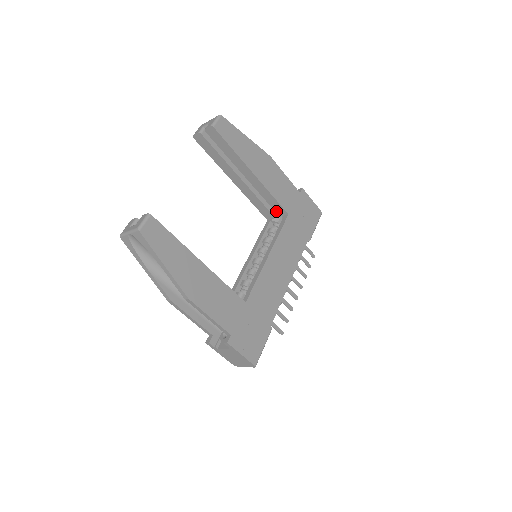
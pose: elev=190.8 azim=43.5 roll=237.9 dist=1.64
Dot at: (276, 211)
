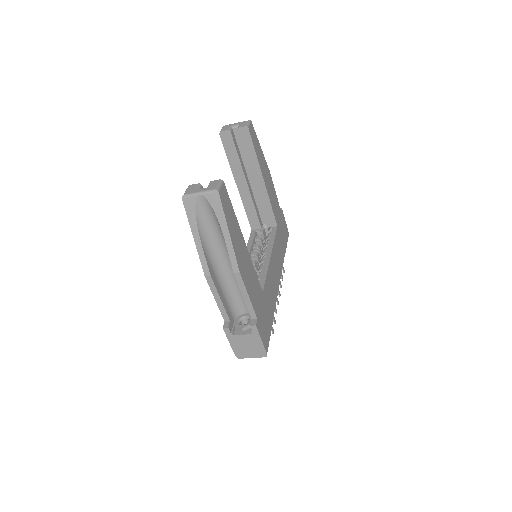
Dot at: (266, 221)
